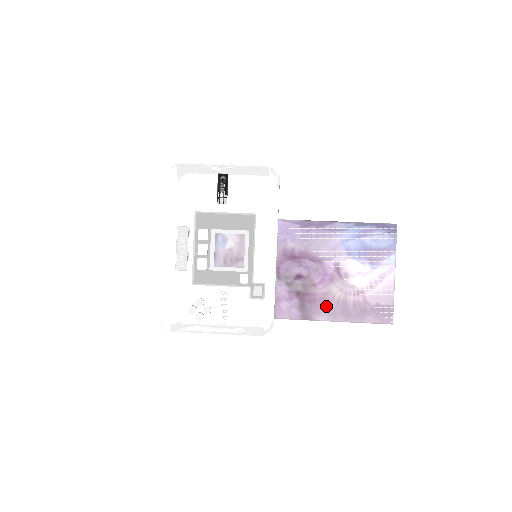
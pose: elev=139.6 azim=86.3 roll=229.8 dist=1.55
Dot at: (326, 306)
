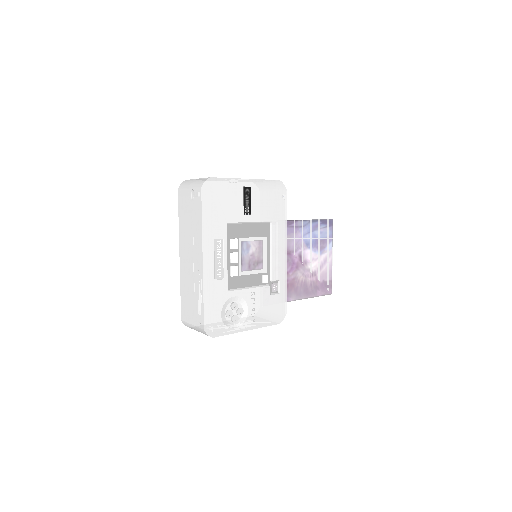
Dot at: (294, 289)
